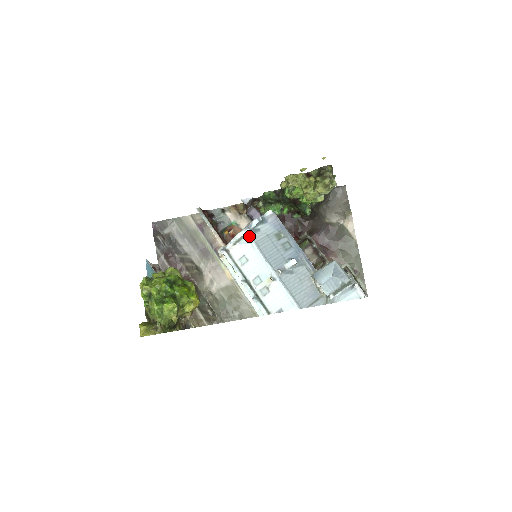
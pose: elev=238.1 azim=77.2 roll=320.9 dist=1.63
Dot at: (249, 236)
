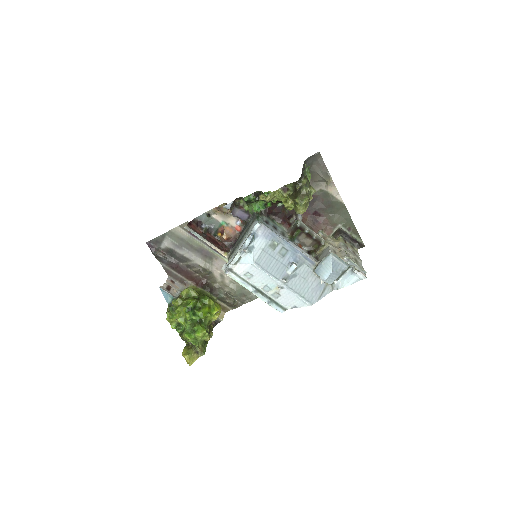
Dot at: (246, 255)
